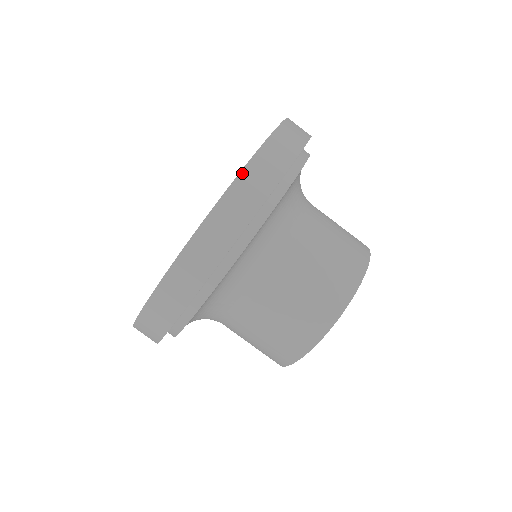
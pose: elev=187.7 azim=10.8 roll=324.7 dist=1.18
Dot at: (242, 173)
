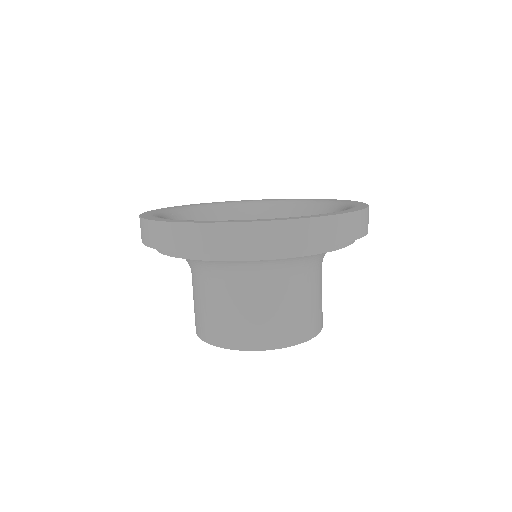
Dot at: (304, 220)
